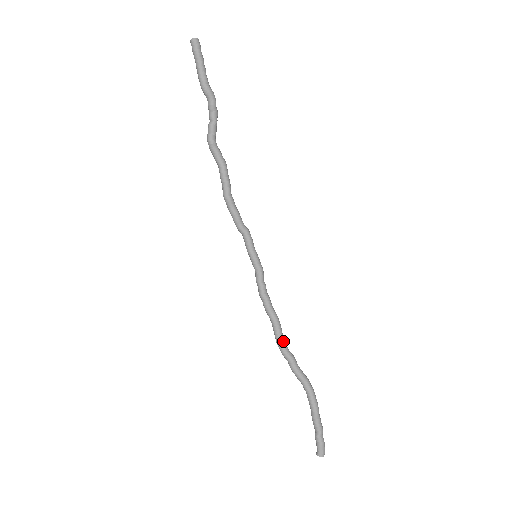
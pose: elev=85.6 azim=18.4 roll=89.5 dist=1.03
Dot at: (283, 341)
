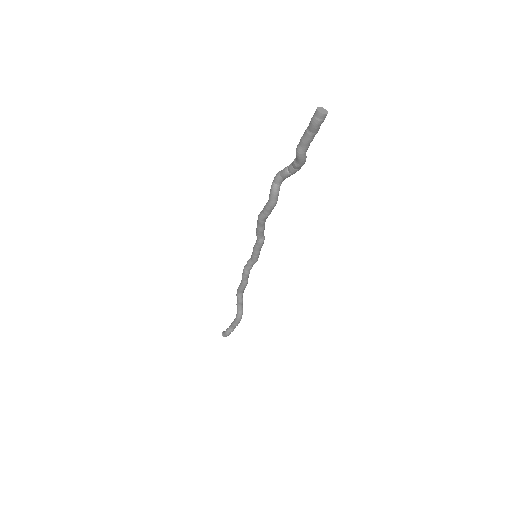
Dot at: (241, 292)
